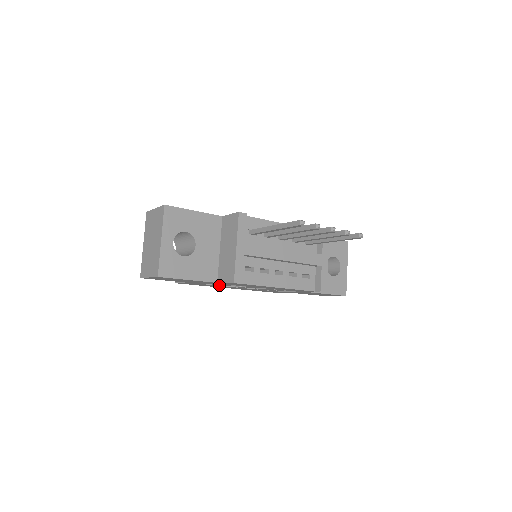
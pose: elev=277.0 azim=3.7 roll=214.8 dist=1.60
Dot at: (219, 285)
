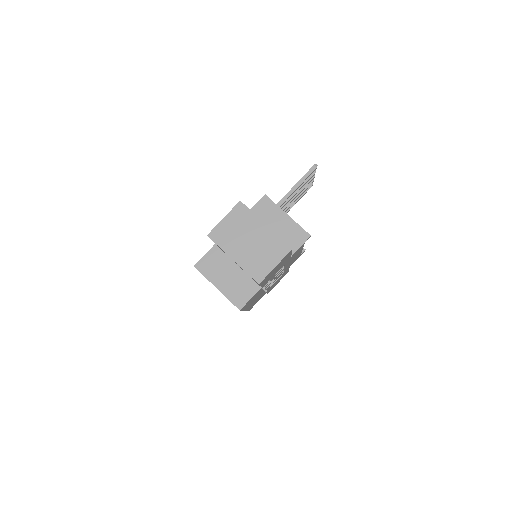
Dot at: (266, 285)
